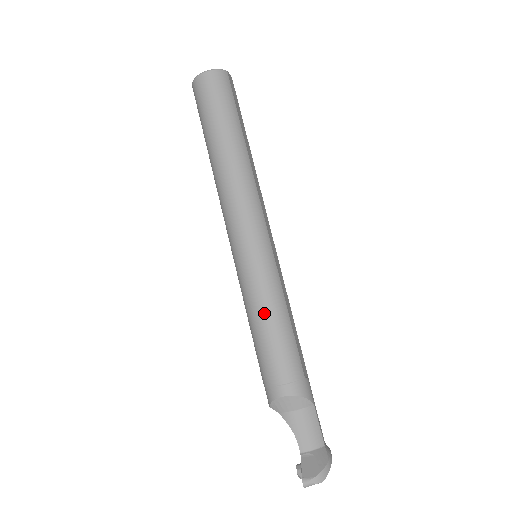
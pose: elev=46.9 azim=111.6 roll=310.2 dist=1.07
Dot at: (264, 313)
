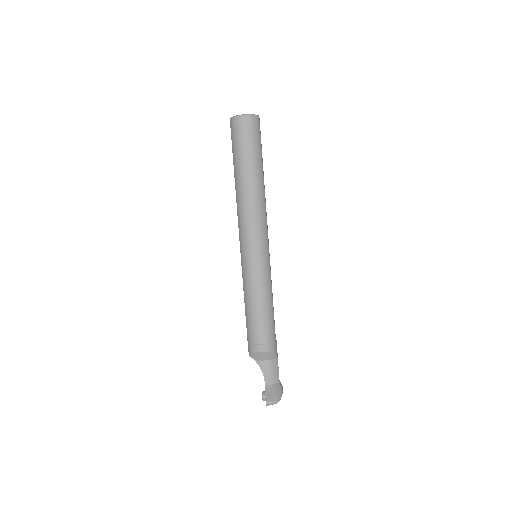
Dot at: (258, 298)
